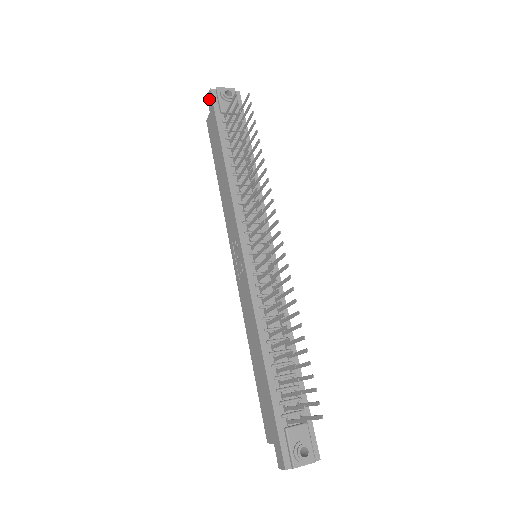
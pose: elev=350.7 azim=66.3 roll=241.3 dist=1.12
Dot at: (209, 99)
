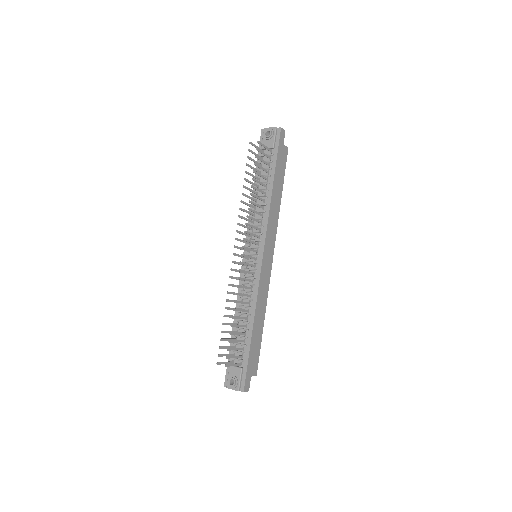
Dot at: occluded
